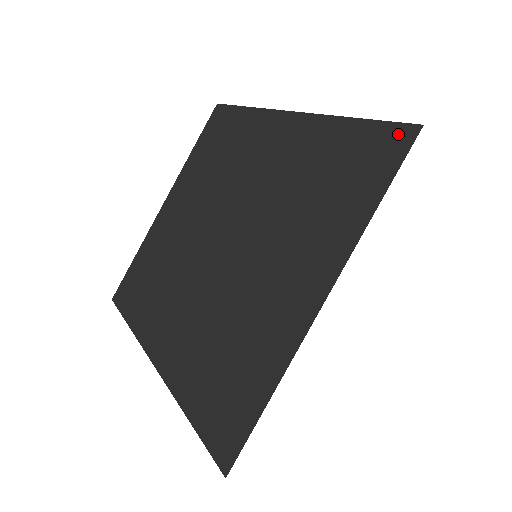
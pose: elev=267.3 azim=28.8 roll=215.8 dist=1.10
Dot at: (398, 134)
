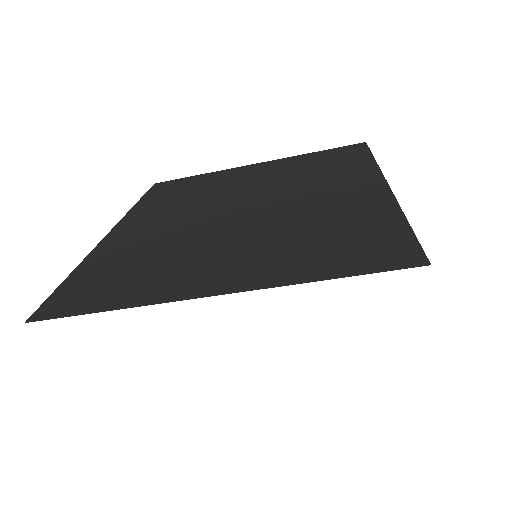
Dot at: (410, 254)
